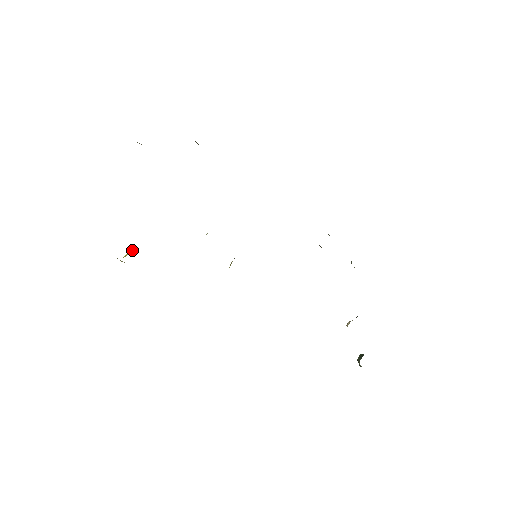
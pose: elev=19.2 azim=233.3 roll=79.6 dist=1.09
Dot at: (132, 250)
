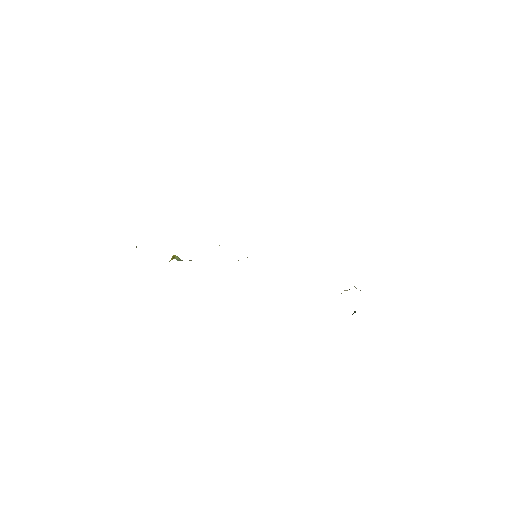
Dot at: (172, 258)
